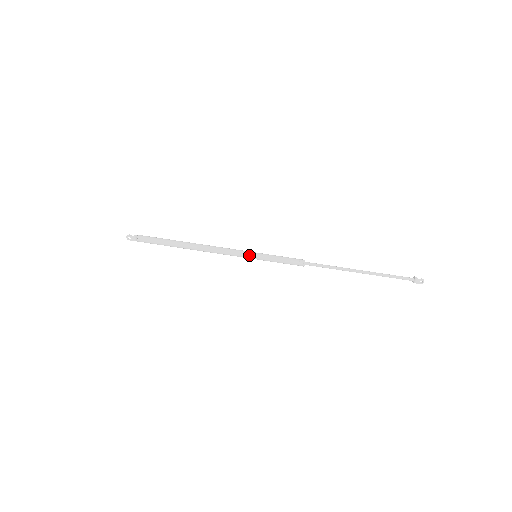
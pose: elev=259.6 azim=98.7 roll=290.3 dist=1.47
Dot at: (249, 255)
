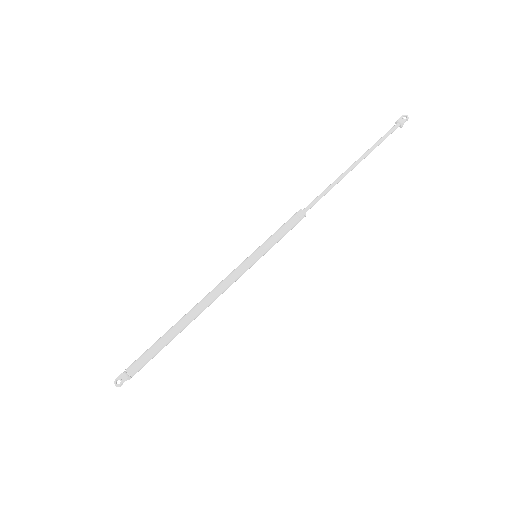
Dot at: (247, 260)
